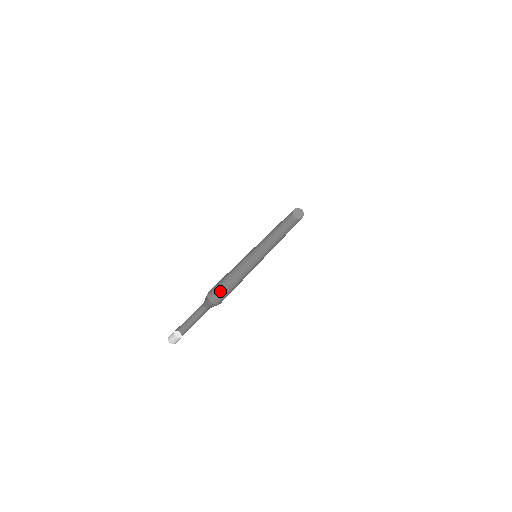
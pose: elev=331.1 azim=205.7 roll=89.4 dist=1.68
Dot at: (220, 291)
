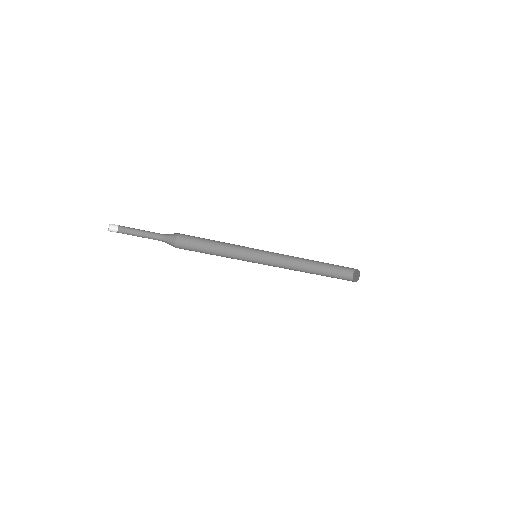
Dot at: occluded
